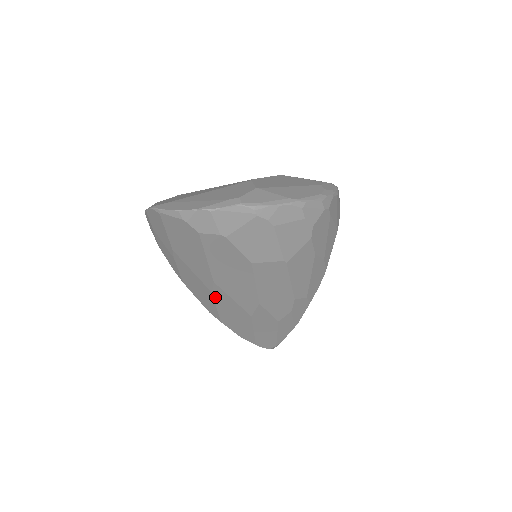
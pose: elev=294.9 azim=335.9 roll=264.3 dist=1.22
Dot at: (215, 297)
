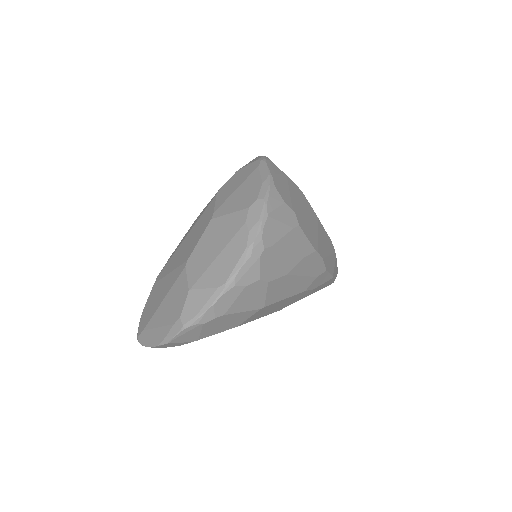
Dot at: occluded
